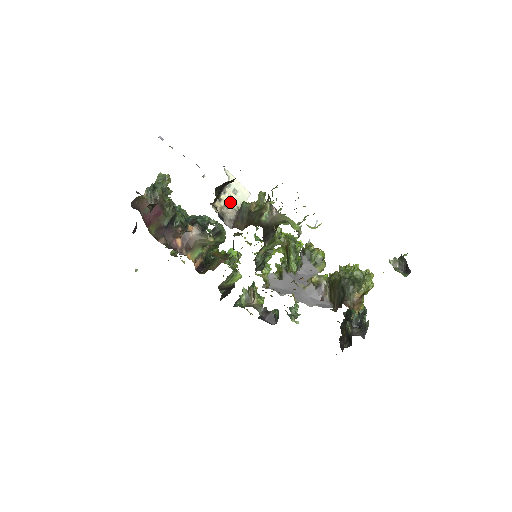
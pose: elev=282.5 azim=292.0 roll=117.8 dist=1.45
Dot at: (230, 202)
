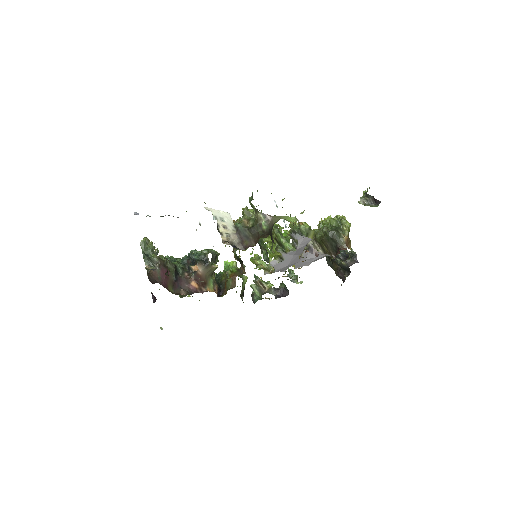
Dot at: (227, 230)
